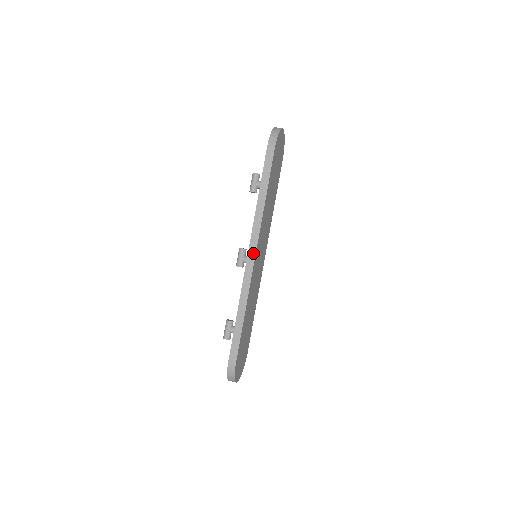
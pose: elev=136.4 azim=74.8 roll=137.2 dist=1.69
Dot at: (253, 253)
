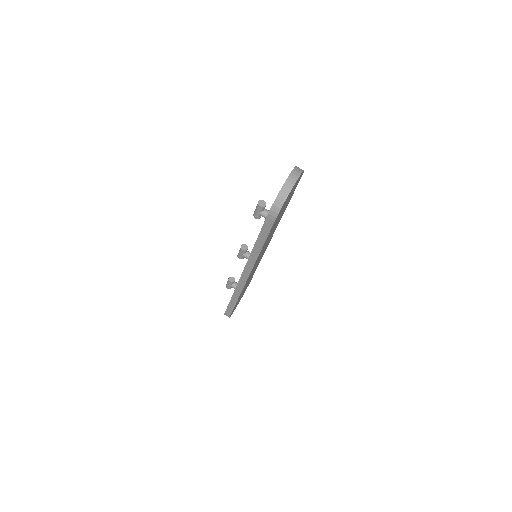
Dot at: (246, 275)
